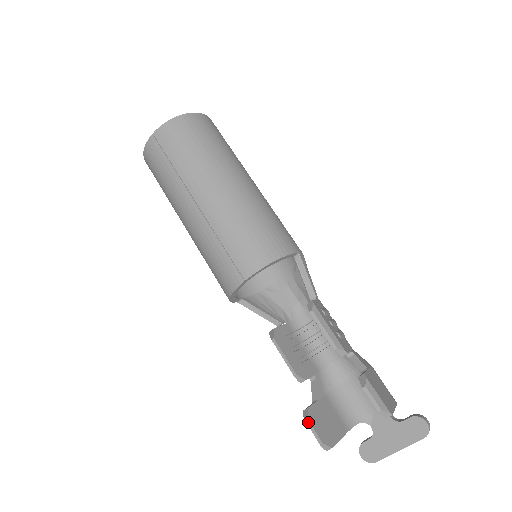
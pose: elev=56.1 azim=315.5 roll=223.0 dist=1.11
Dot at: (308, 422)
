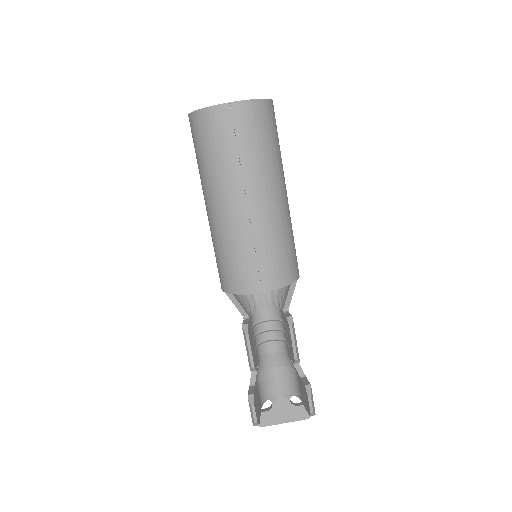
Dot at: (253, 406)
